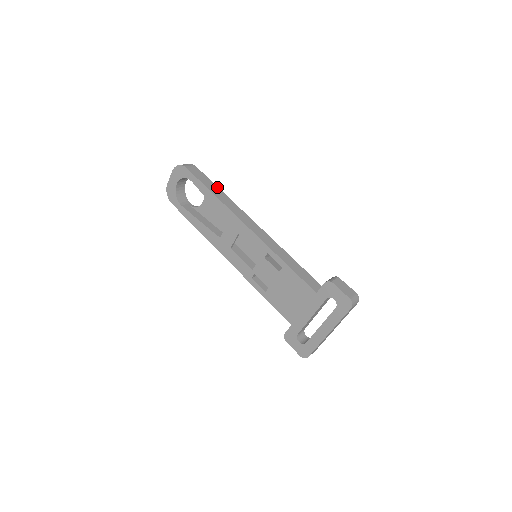
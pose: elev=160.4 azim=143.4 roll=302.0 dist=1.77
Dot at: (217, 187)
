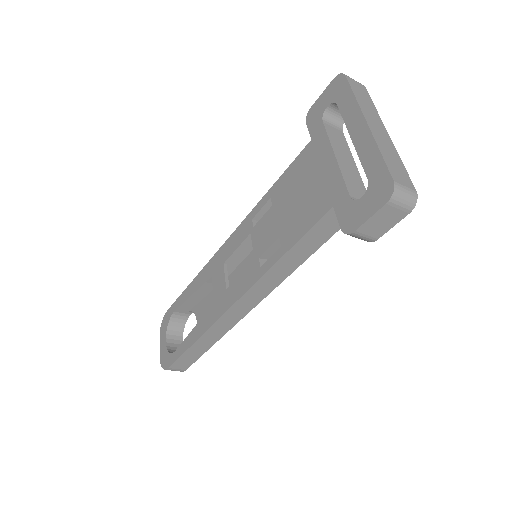
Dot at: occluded
